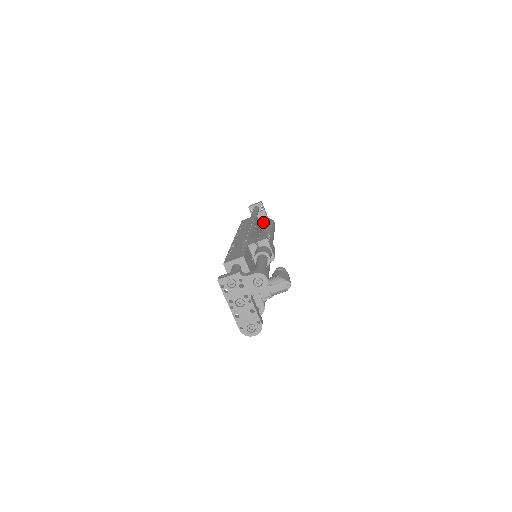
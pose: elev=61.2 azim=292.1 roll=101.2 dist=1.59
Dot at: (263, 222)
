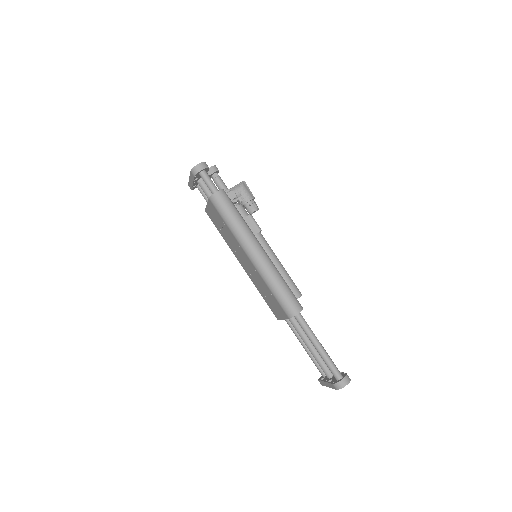
Dot at: occluded
